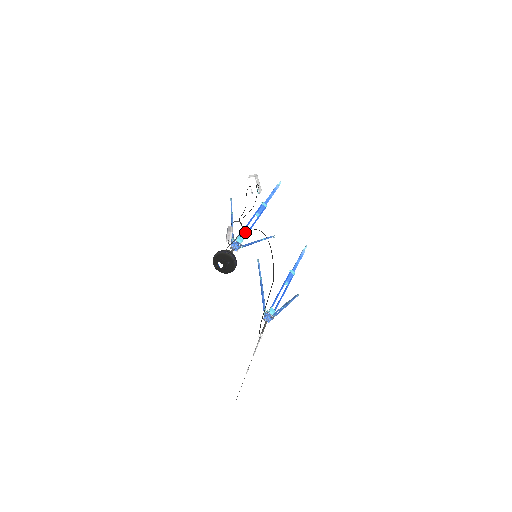
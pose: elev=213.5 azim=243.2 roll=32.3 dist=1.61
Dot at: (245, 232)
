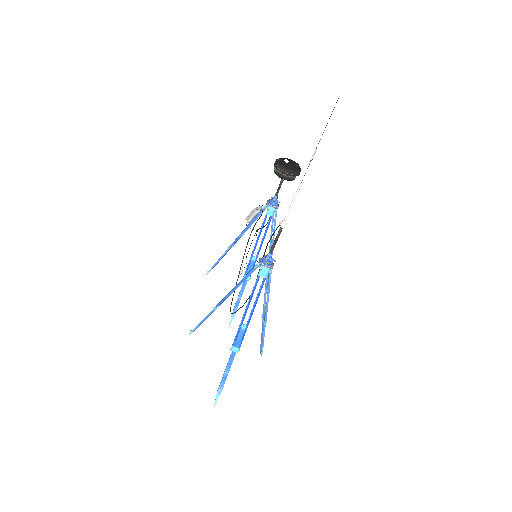
Dot at: occluded
